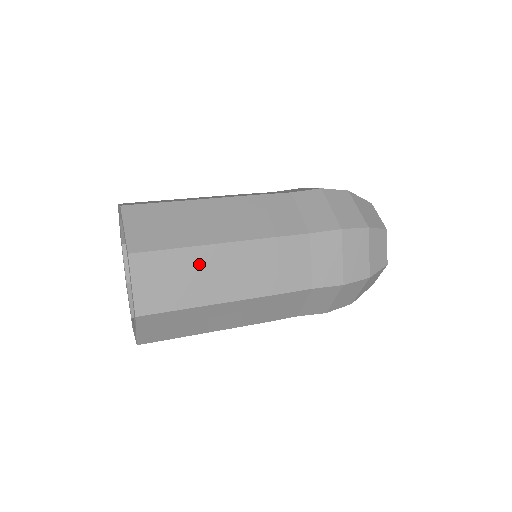
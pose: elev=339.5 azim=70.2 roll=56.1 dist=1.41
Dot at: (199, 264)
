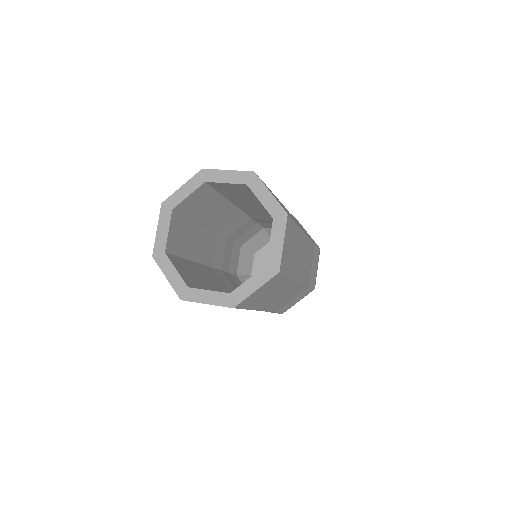
Dot at: (278, 200)
